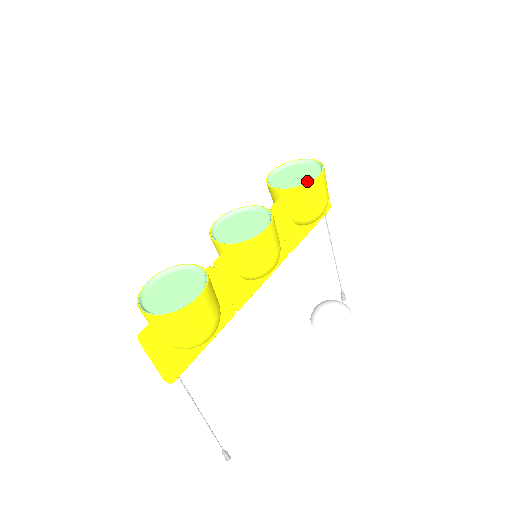
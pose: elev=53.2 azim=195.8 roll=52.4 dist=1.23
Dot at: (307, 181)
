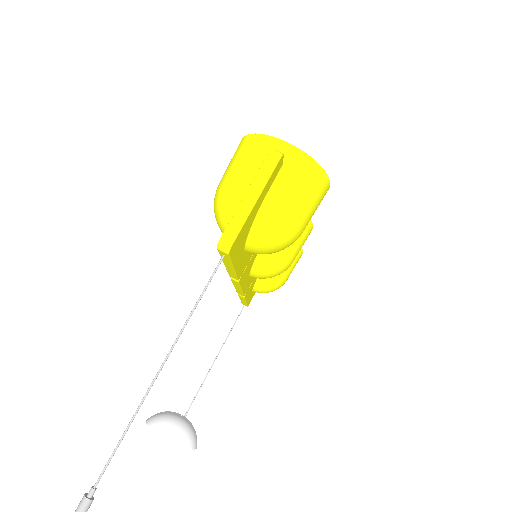
Dot at: occluded
